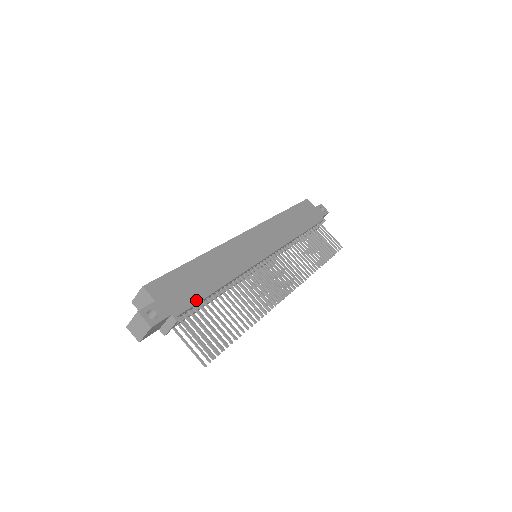
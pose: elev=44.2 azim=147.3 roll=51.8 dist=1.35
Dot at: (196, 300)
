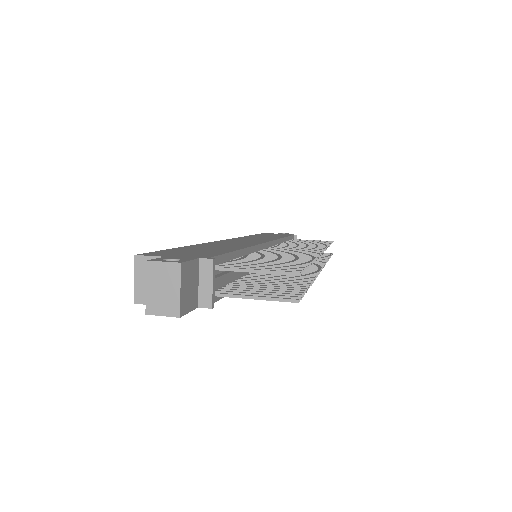
Dot at: (220, 253)
